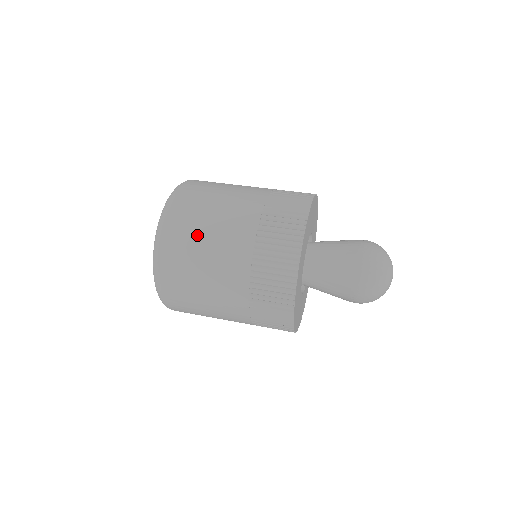
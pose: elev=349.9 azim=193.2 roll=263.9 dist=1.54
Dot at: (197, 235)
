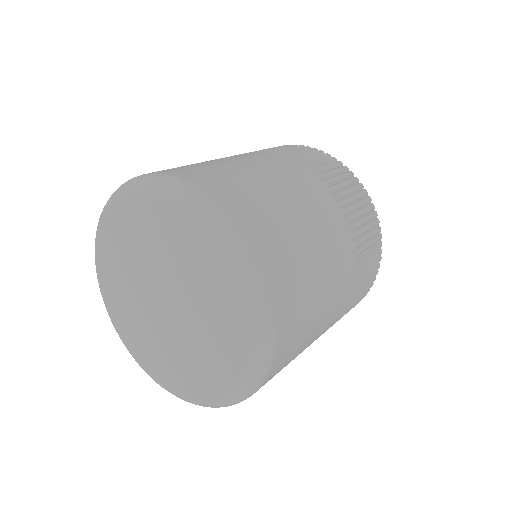
Dot at: (236, 172)
